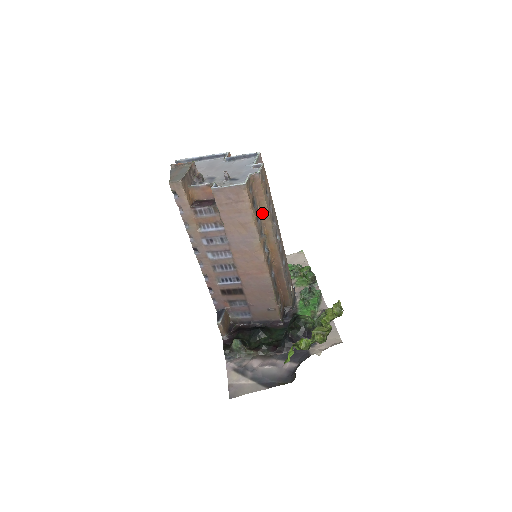
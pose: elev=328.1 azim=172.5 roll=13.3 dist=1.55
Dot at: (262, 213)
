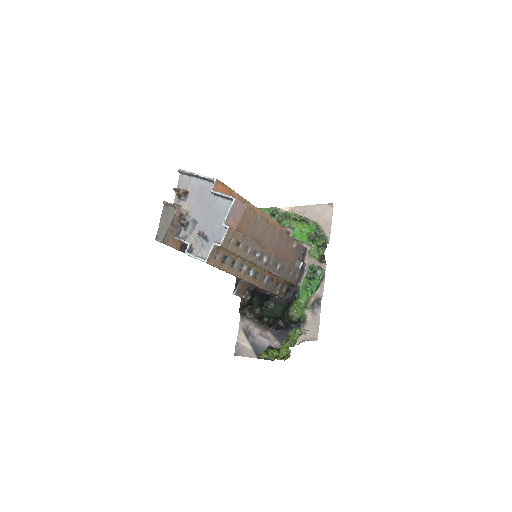
Dot at: (239, 256)
